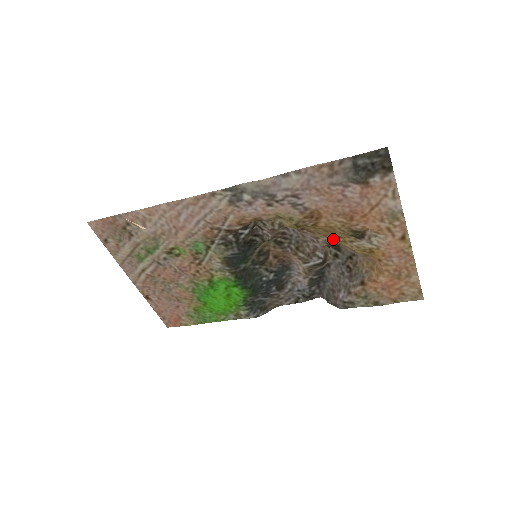
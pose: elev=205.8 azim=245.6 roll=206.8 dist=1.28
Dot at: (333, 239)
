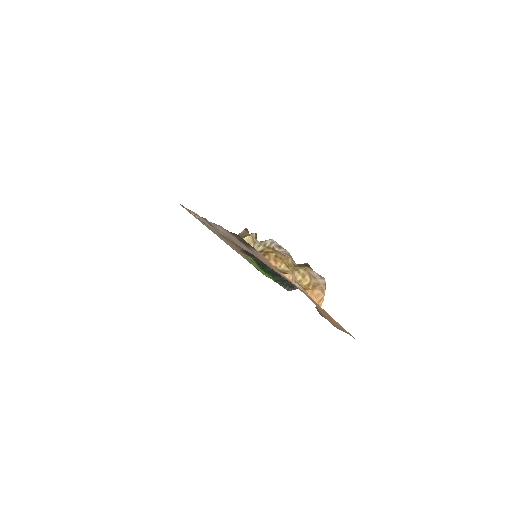
Dot at: (290, 265)
